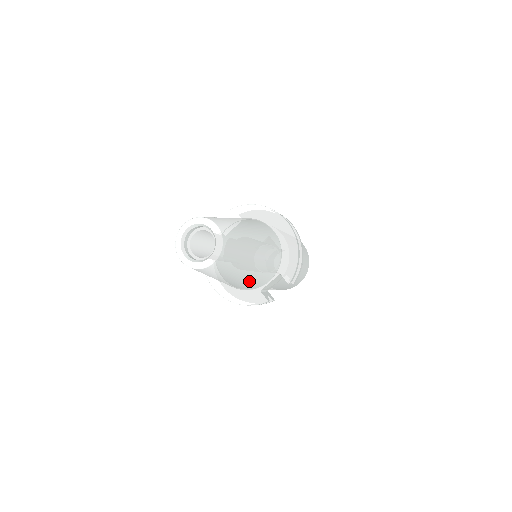
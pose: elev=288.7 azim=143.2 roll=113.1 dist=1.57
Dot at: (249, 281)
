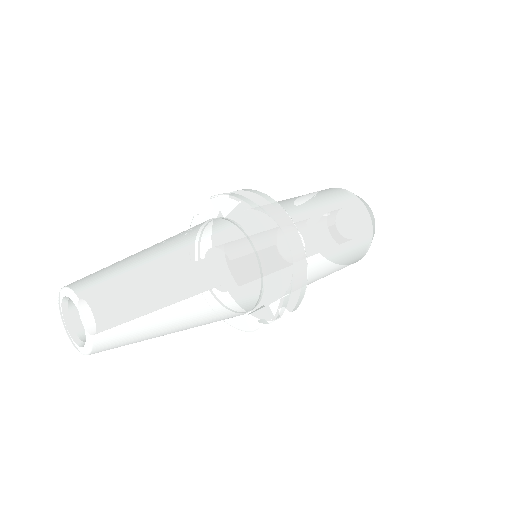
Dot at: (205, 324)
